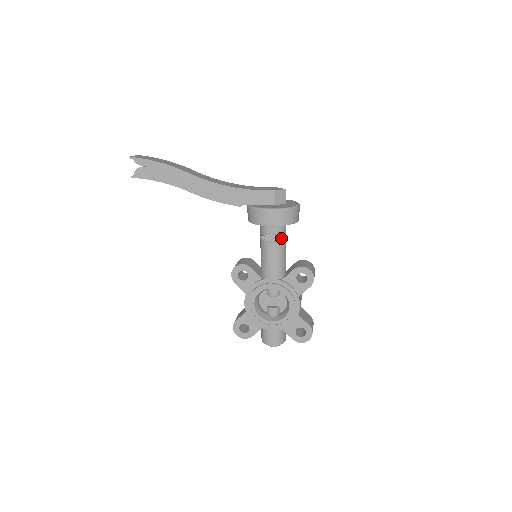
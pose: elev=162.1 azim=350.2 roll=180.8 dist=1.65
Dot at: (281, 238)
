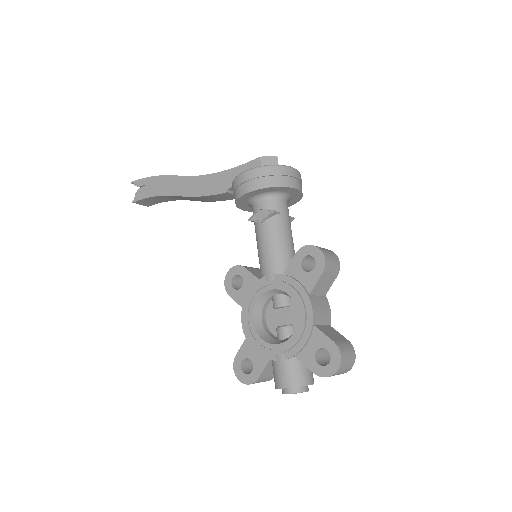
Dot at: (272, 212)
